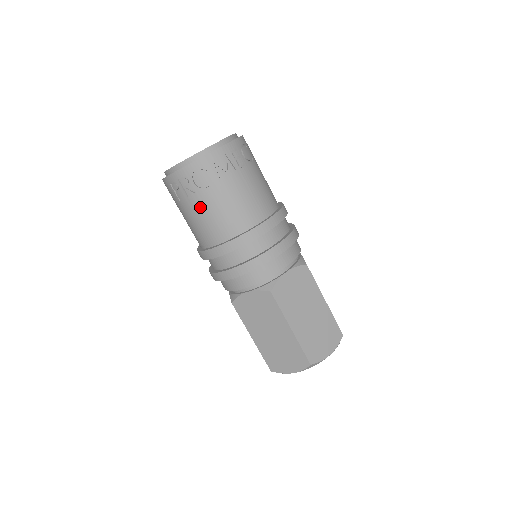
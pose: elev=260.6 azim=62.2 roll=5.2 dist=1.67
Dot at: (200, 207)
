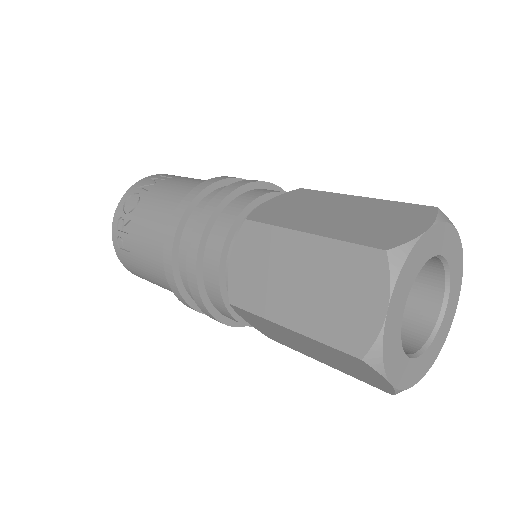
Dot at: (139, 228)
